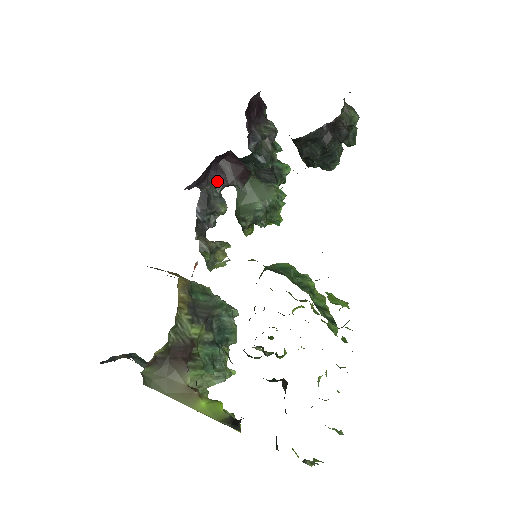
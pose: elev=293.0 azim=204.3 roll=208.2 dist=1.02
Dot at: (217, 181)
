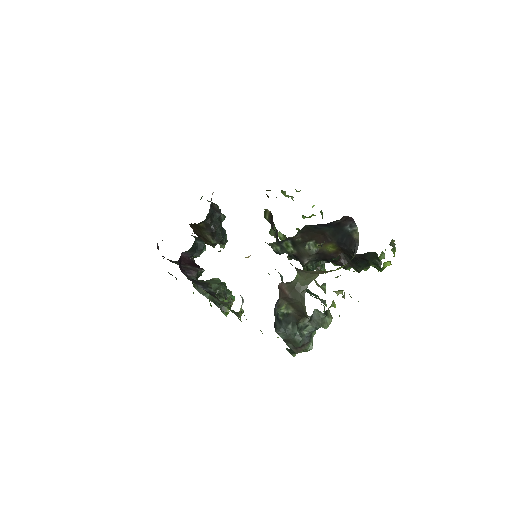
Dot at: (190, 276)
